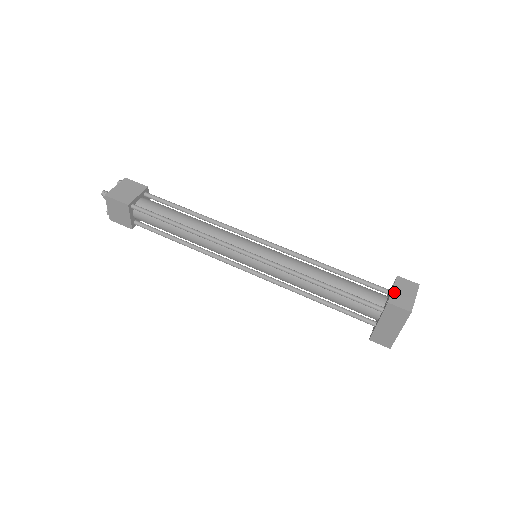
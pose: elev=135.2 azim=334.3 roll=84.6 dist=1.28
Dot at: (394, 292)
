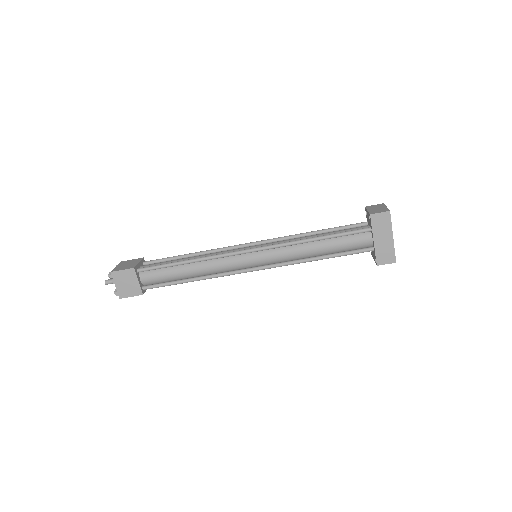
Dot at: (370, 211)
